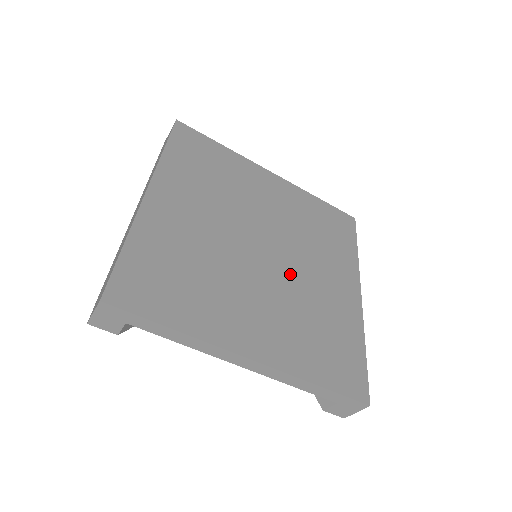
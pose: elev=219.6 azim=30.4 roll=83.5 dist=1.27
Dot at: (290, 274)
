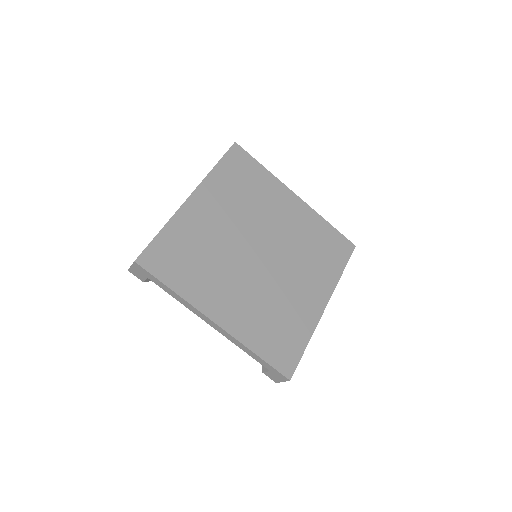
Dot at: (273, 276)
